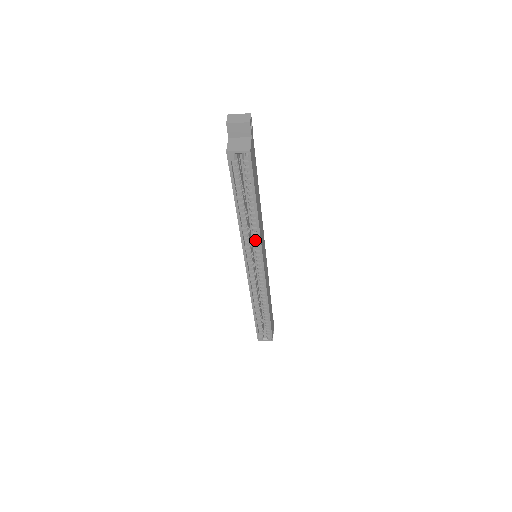
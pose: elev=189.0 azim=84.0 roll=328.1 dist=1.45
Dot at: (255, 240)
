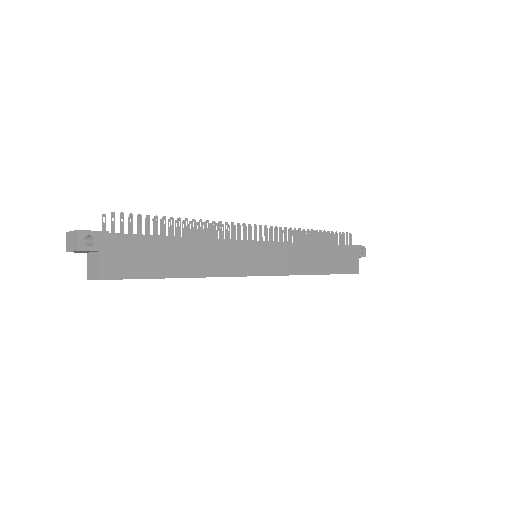
Dot at: occluded
